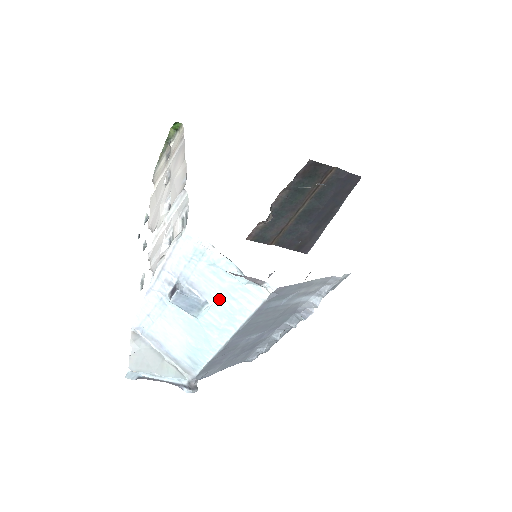
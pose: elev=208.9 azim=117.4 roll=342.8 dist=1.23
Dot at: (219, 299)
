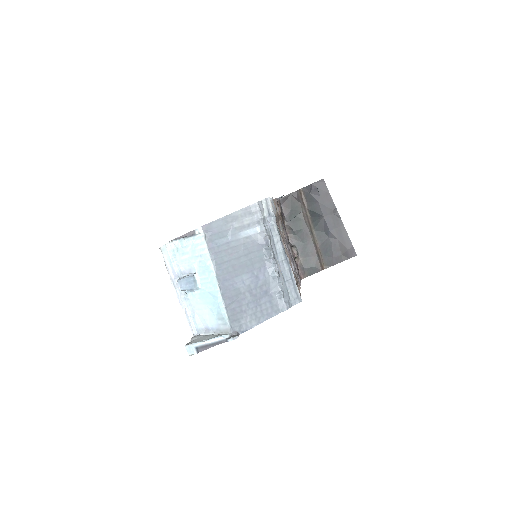
Dot at: (196, 265)
